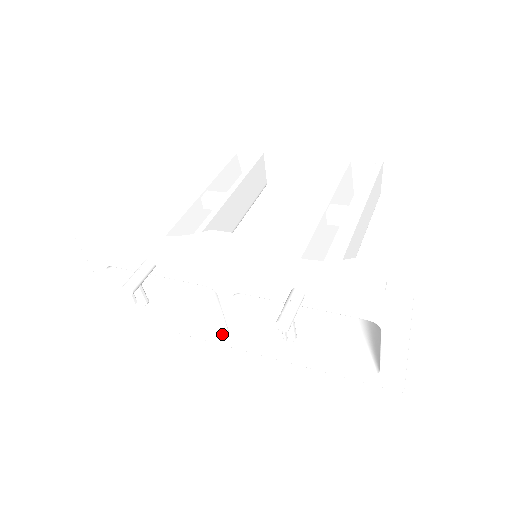
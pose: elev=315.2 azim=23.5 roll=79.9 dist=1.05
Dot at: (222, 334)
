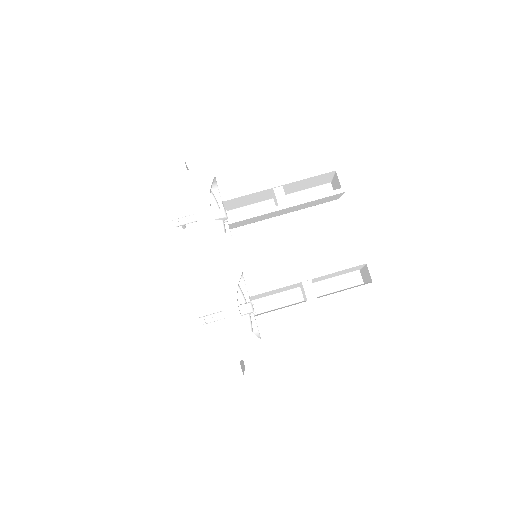
Dot at: occluded
